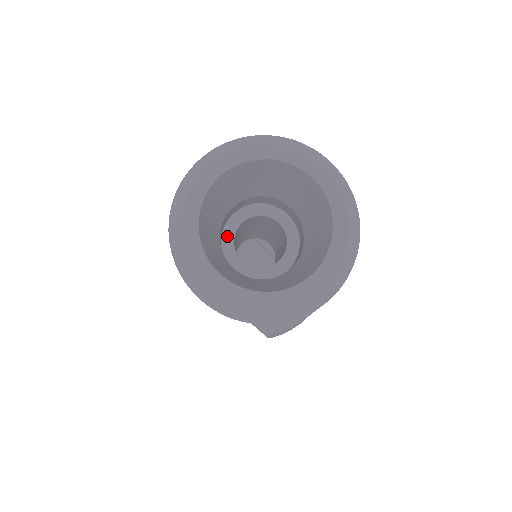
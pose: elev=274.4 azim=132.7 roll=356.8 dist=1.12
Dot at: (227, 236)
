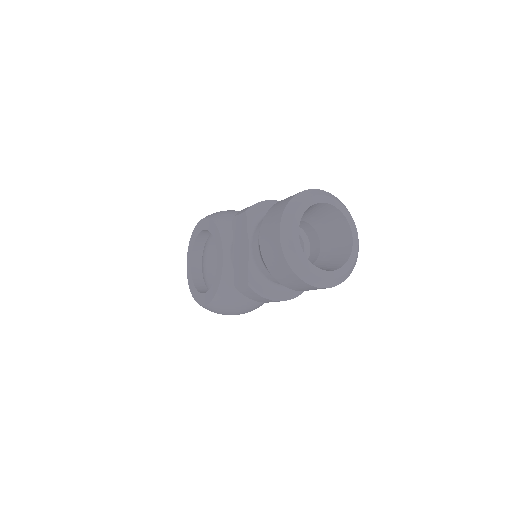
Dot at: occluded
